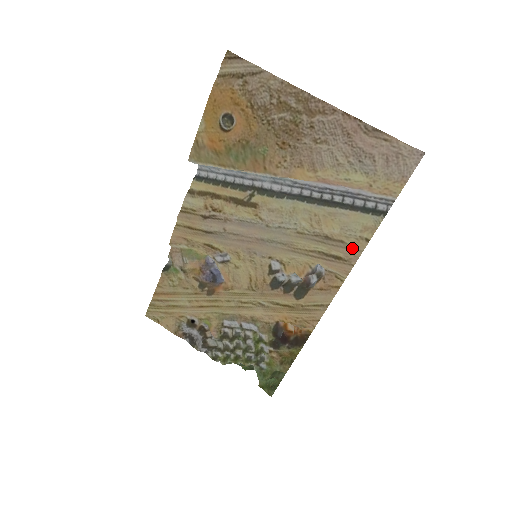
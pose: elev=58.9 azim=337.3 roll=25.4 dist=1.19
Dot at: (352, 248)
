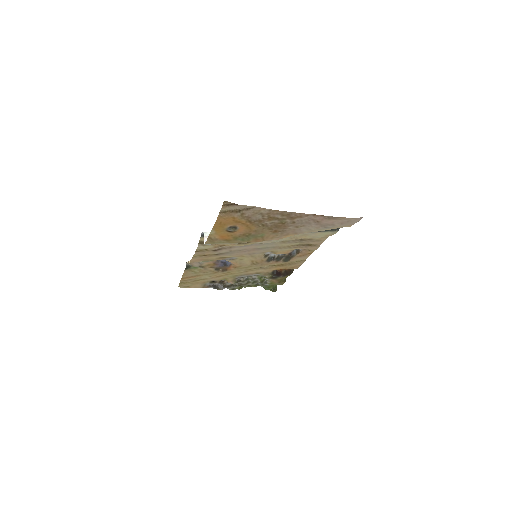
Dot at: (318, 241)
